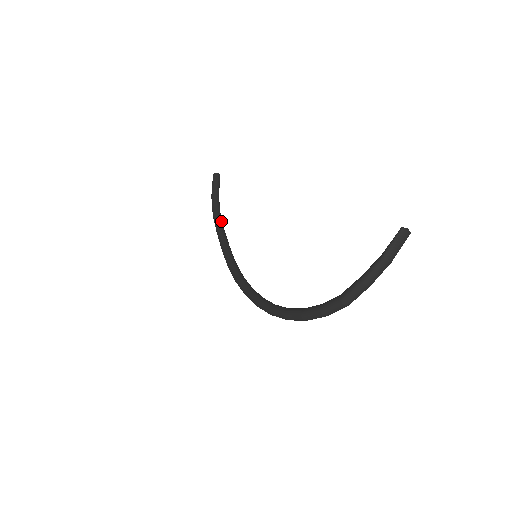
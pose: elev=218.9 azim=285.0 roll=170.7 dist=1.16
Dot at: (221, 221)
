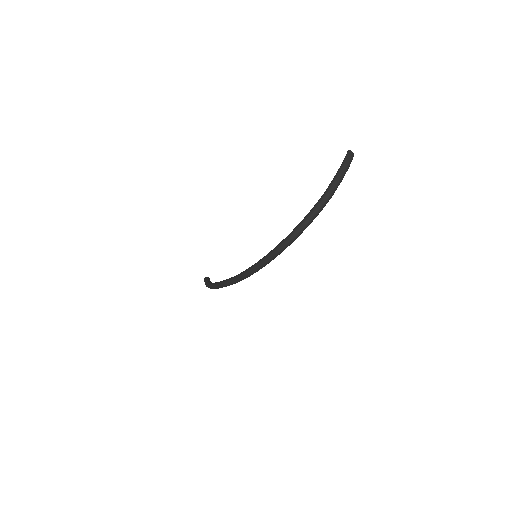
Dot at: occluded
